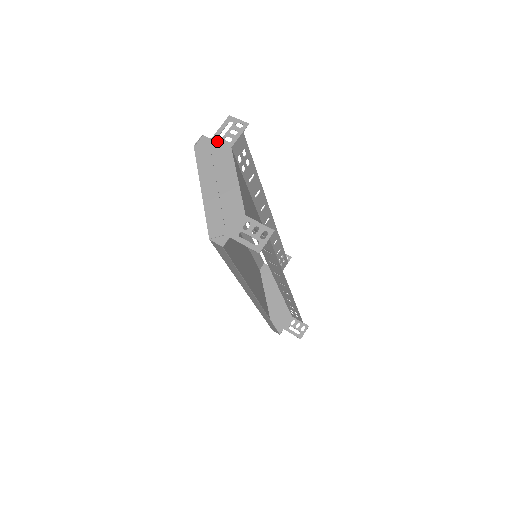
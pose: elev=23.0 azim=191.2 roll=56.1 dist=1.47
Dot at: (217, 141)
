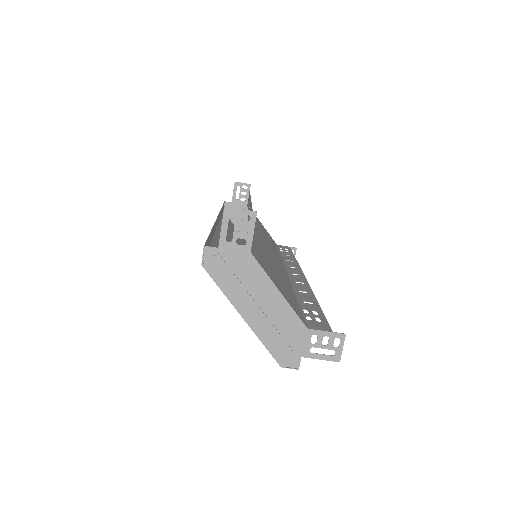
Dot at: (228, 249)
